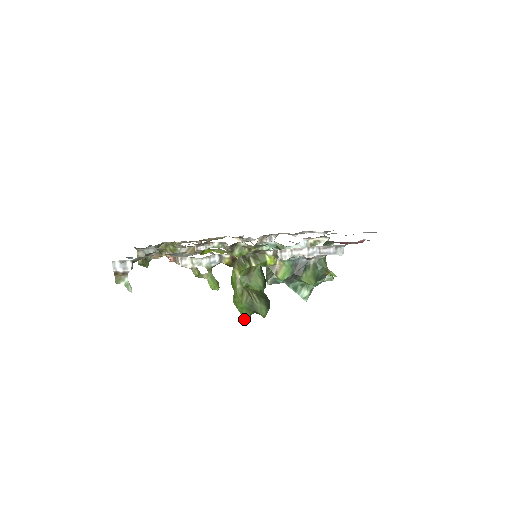
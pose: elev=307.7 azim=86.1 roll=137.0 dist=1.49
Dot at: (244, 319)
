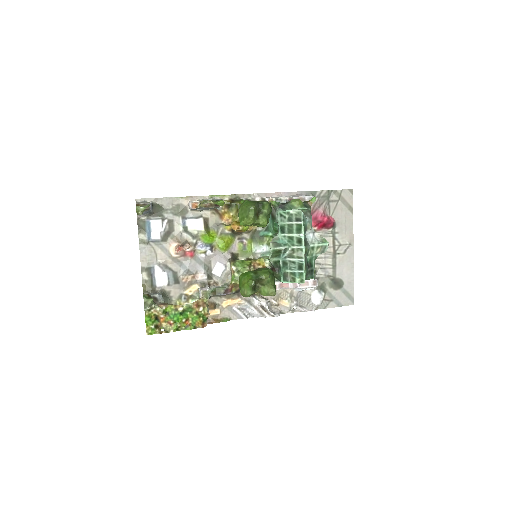
Dot at: (251, 206)
